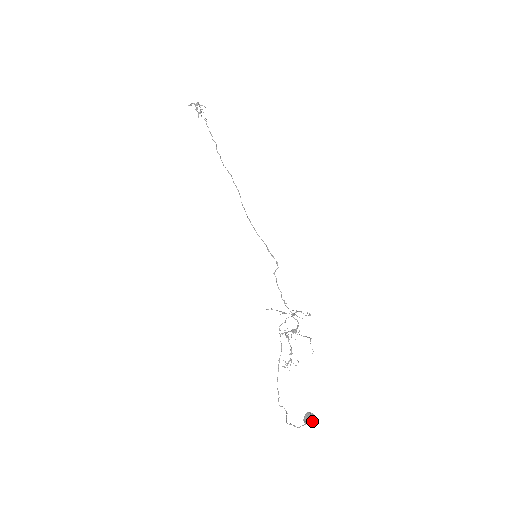
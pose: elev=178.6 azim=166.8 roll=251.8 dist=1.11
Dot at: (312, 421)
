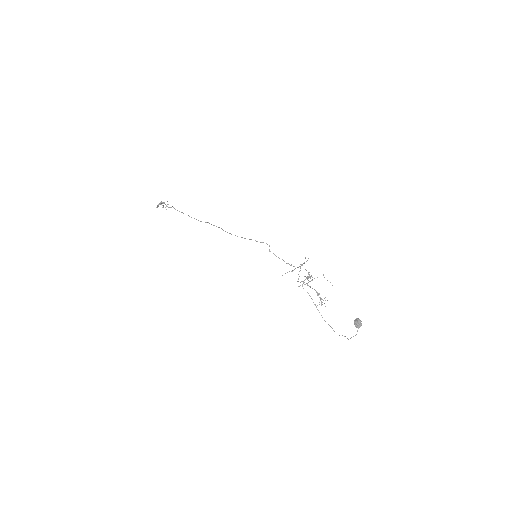
Dot at: (360, 323)
